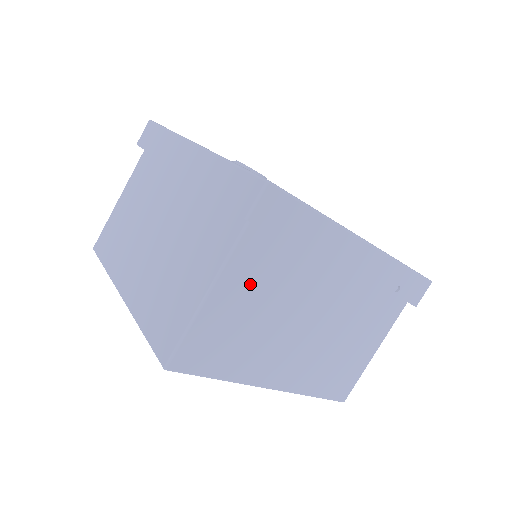
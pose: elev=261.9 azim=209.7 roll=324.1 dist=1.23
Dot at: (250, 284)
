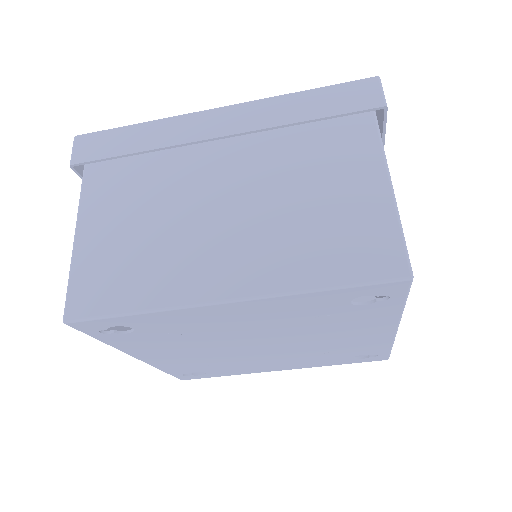
Dot at: occluded
